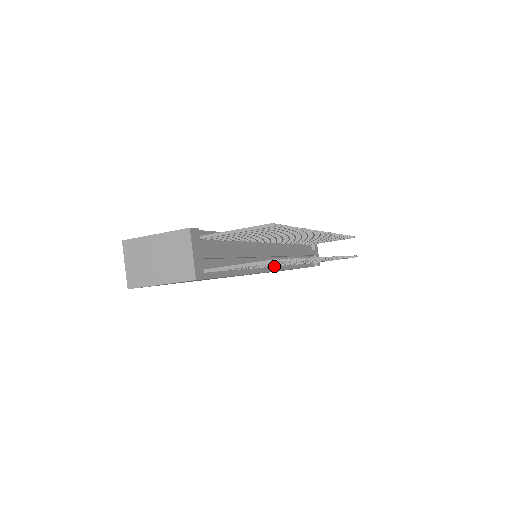
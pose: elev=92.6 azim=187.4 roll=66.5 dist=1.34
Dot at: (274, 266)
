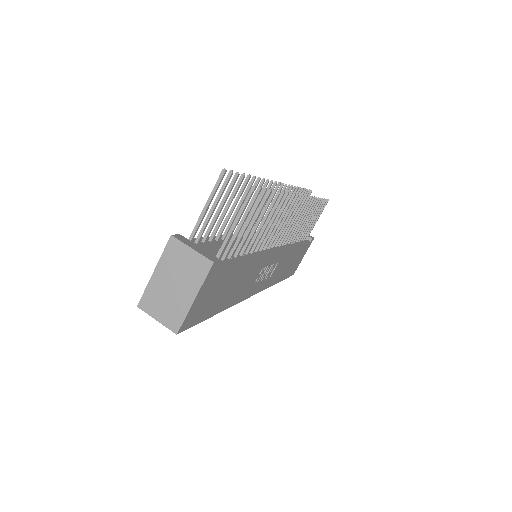
Dot at: (275, 248)
